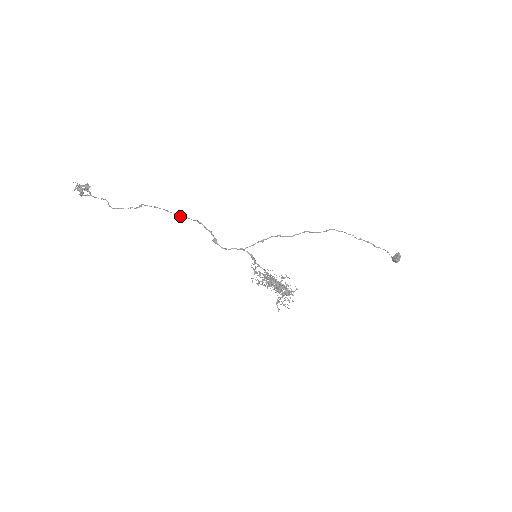
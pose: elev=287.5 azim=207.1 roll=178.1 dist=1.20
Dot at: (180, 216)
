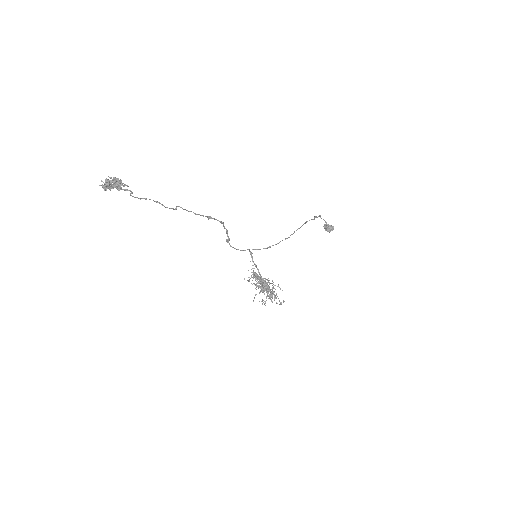
Dot at: (208, 217)
